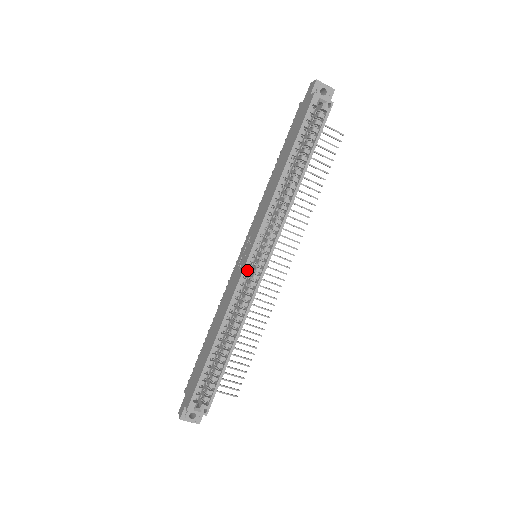
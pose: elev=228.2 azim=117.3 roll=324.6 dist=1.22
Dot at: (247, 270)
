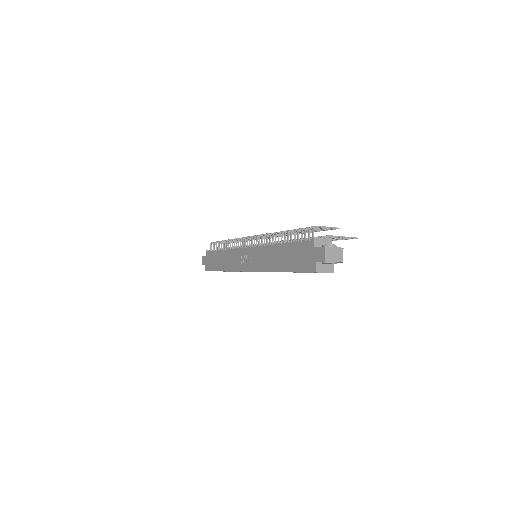
Dot at: occluded
